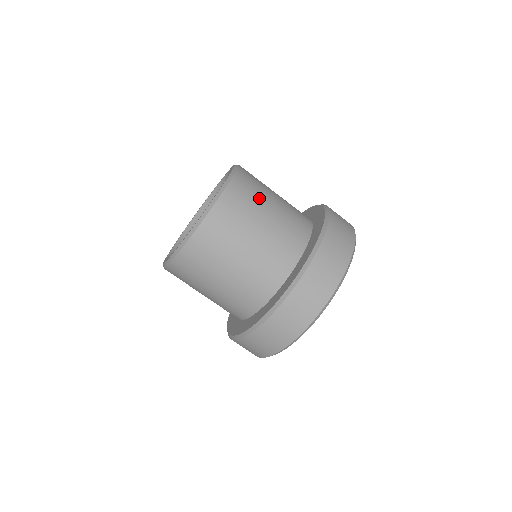
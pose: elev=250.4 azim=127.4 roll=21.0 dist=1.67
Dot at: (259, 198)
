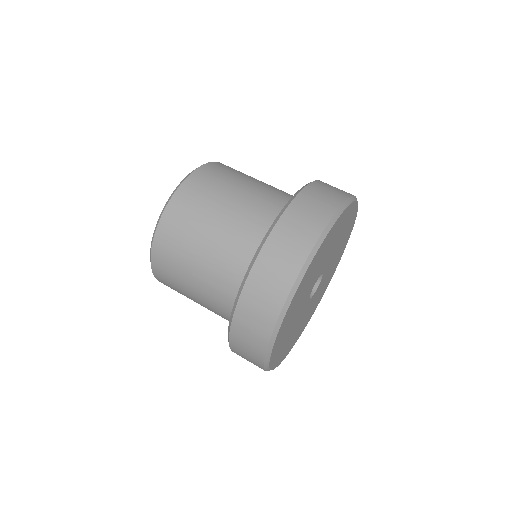
Dot at: occluded
